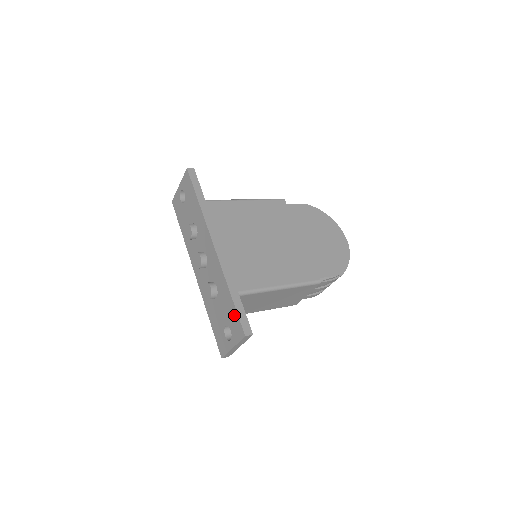
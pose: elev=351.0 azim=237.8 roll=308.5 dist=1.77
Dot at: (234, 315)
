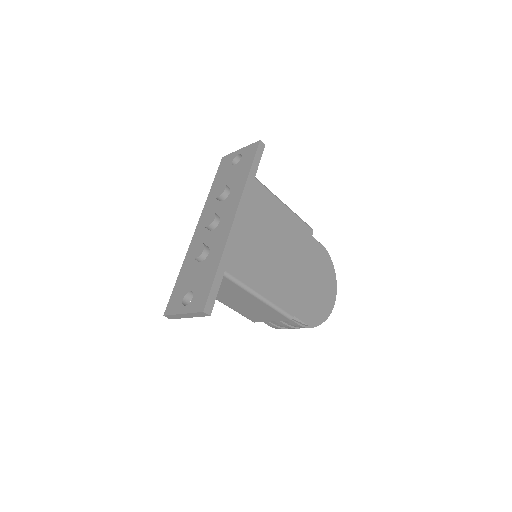
Dot at: (207, 287)
